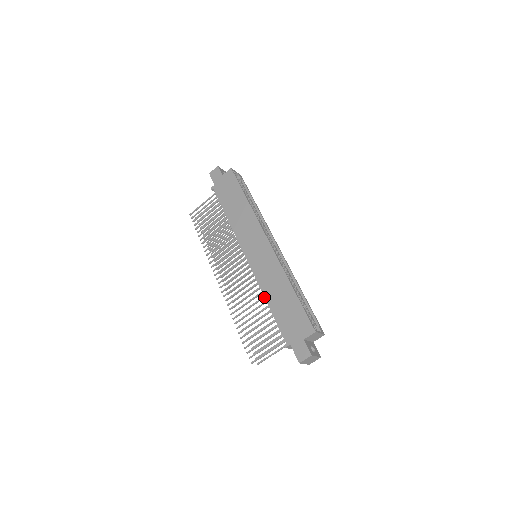
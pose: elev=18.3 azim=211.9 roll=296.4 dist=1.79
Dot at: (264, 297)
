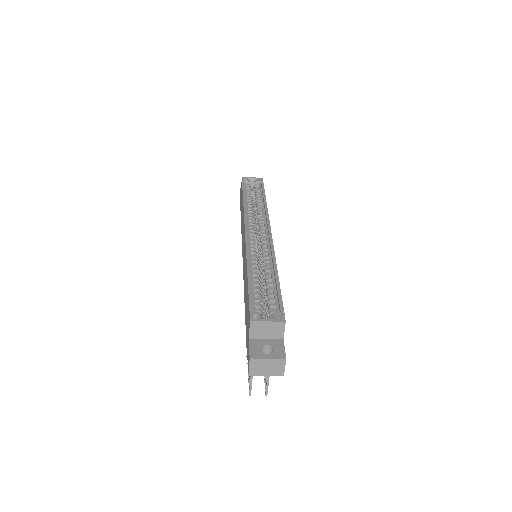
Dot at: (244, 301)
